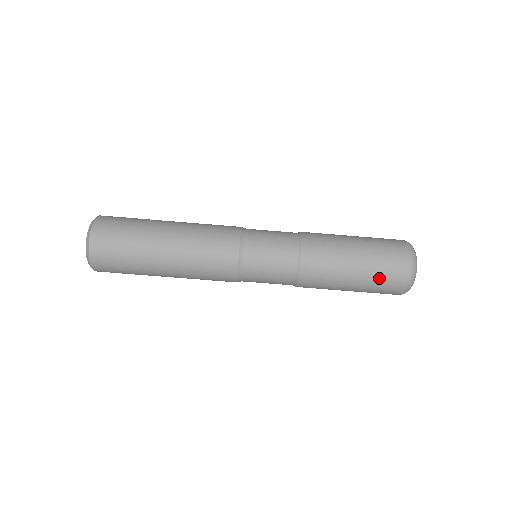
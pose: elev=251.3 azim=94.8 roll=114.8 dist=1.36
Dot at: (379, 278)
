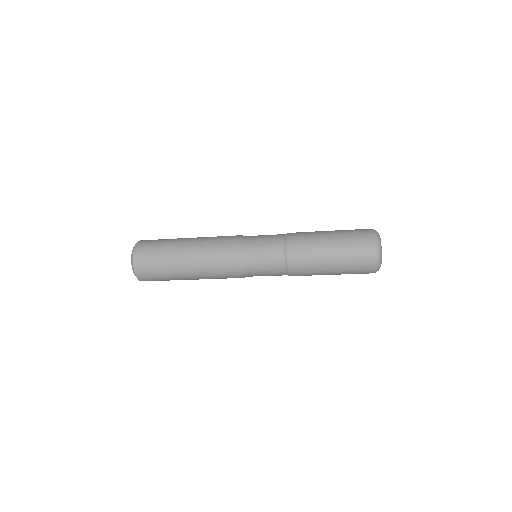
Dot at: occluded
